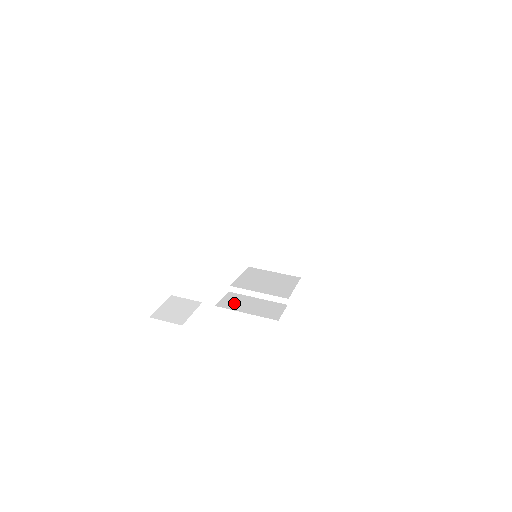
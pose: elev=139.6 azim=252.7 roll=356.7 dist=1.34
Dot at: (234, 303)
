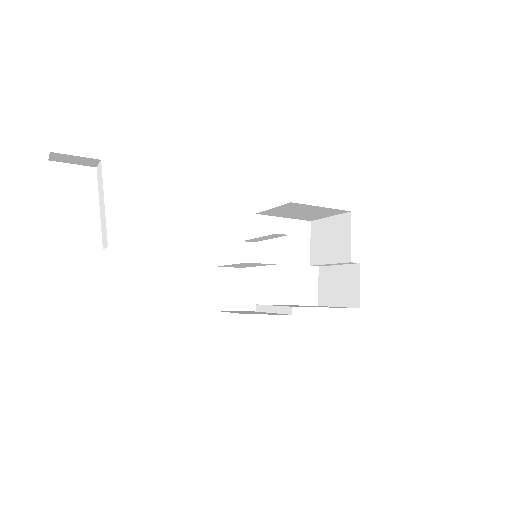
Dot at: occluded
